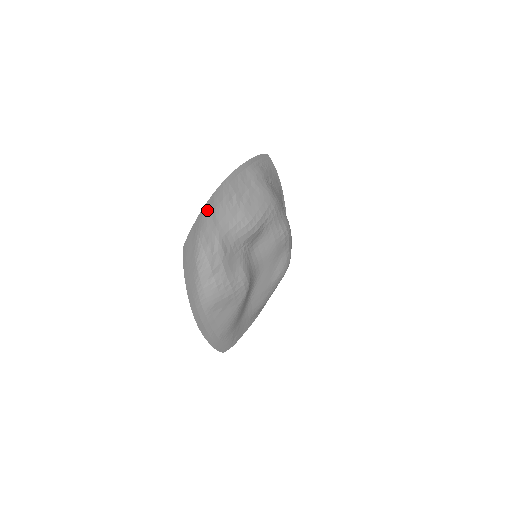
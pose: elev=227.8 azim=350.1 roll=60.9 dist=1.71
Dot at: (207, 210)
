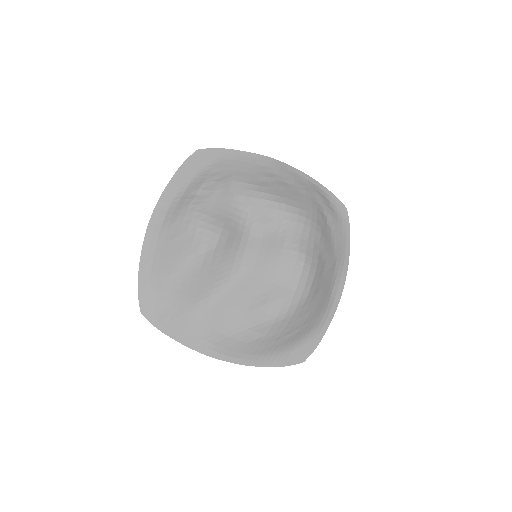
Dot at: (242, 156)
